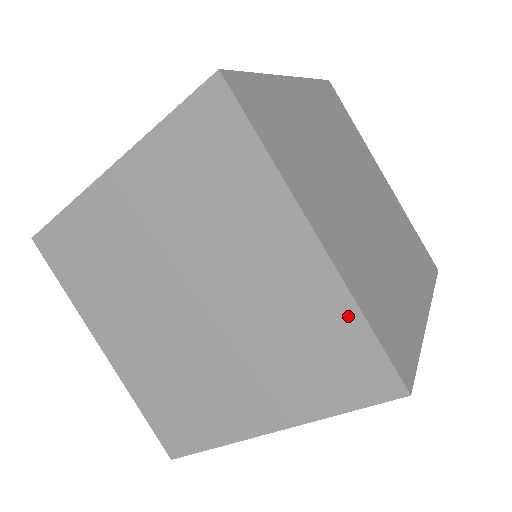
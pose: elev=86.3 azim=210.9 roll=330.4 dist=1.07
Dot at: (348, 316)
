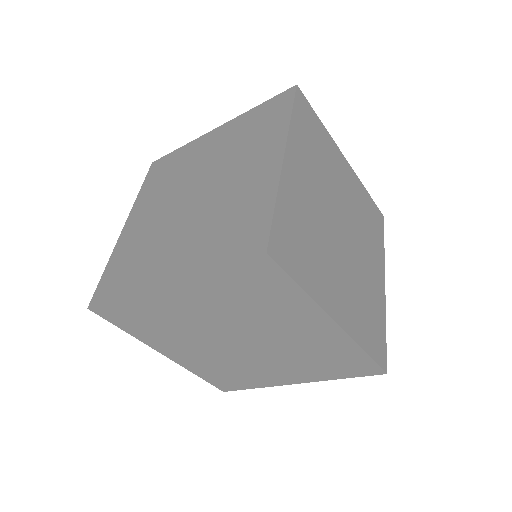
Dot at: (353, 350)
